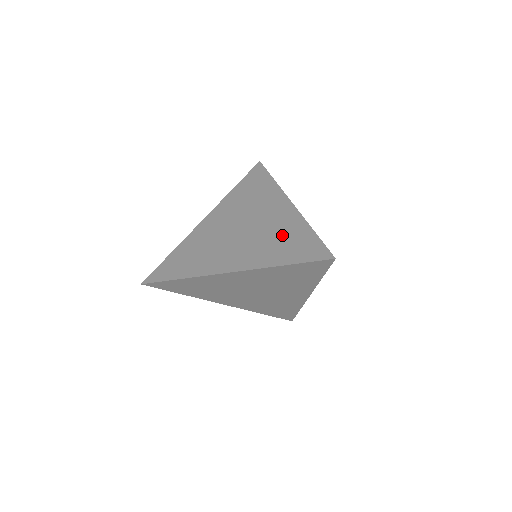
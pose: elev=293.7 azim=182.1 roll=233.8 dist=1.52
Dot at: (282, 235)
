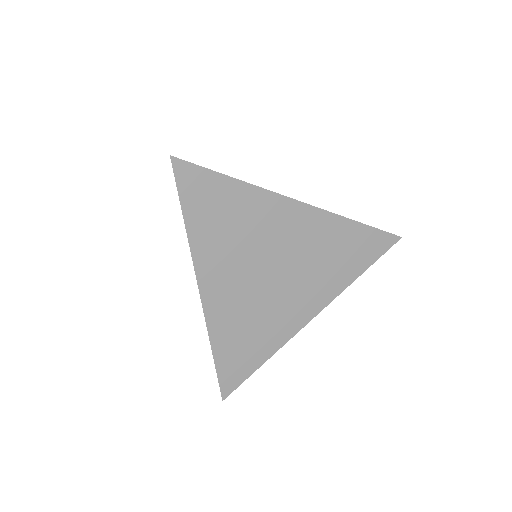
Dot at: occluded
